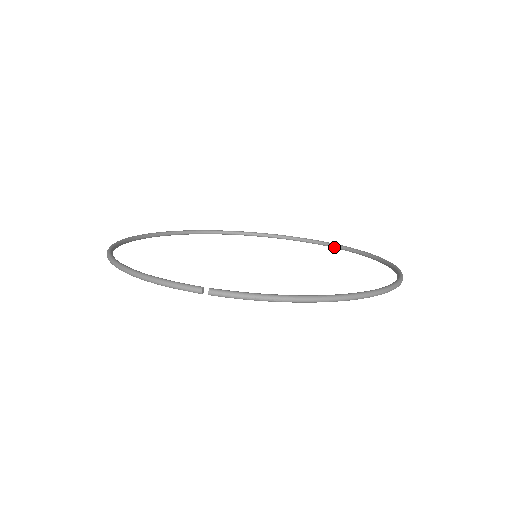
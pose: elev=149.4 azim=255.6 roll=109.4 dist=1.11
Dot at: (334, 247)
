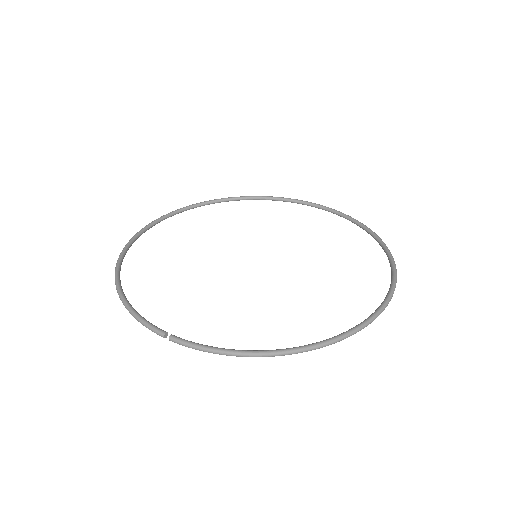
Dot at: occluded
